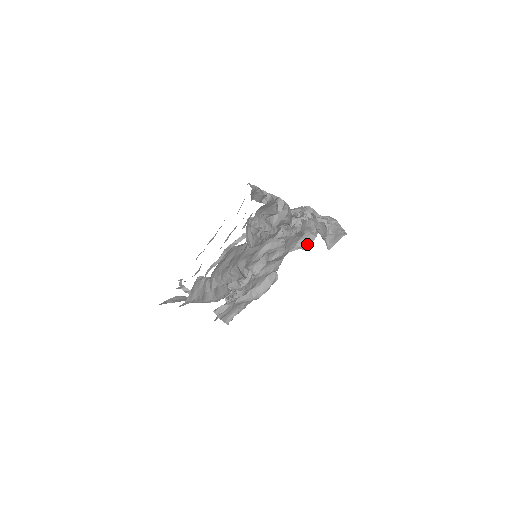
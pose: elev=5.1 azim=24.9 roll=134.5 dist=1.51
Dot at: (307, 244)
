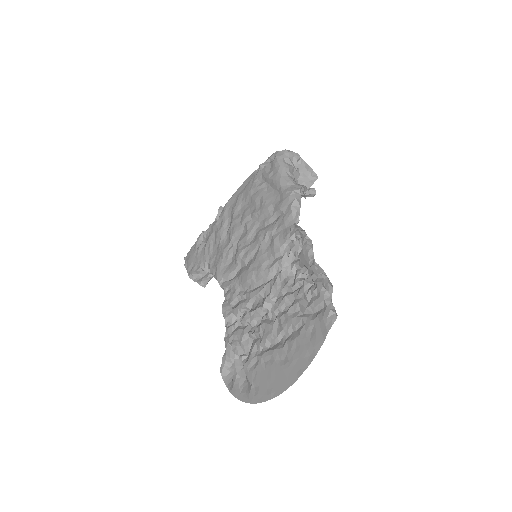
Dot at: occluded
